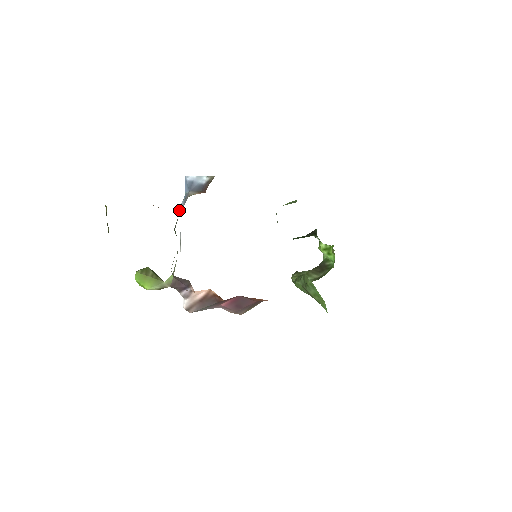
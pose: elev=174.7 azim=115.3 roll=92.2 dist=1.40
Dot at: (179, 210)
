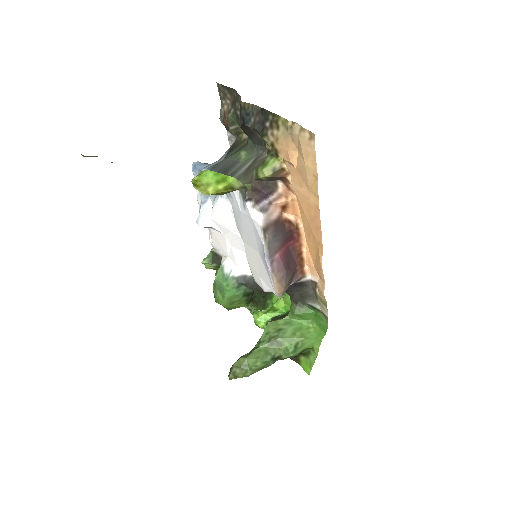
Dot at: (212, 165)
